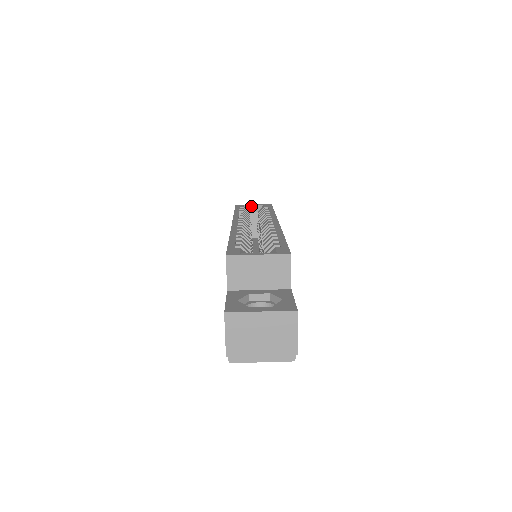
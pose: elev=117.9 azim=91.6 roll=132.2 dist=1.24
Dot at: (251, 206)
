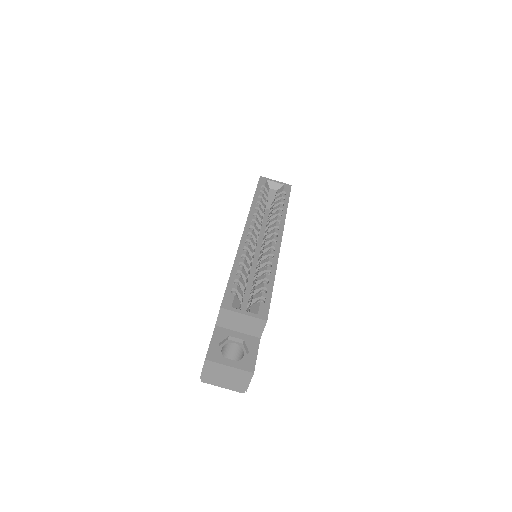
Dot at: (273, 183)
